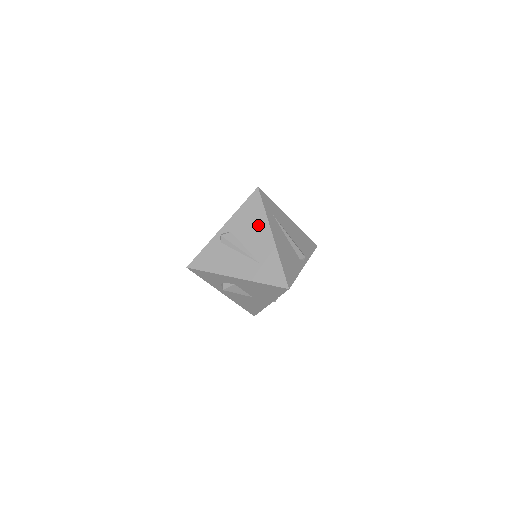
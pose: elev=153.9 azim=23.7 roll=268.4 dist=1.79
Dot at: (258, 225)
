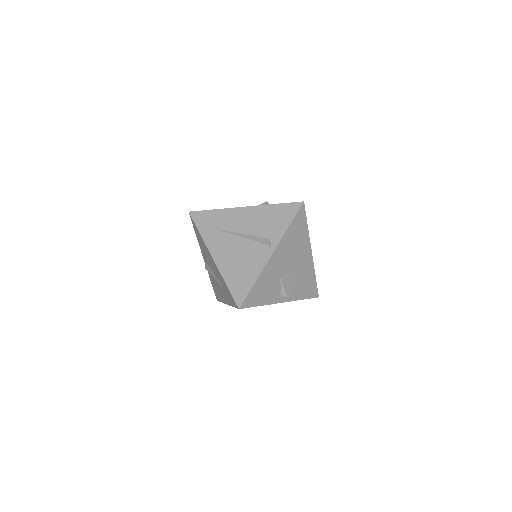
Dot at: (205, 250)
